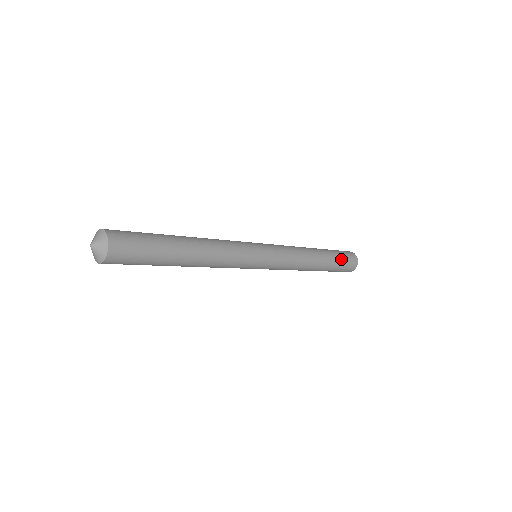
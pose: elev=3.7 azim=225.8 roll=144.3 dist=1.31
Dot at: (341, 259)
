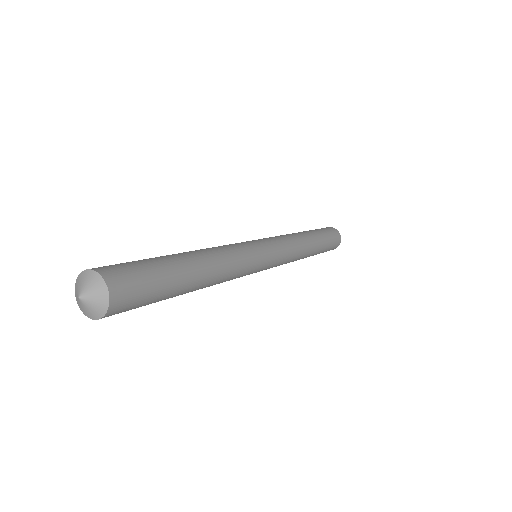
Dot at: (326, 233)
